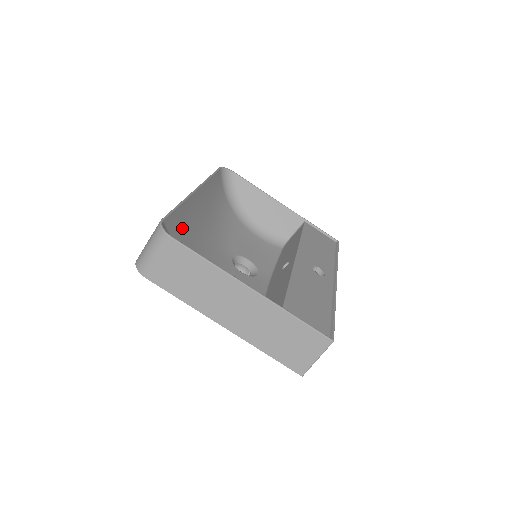
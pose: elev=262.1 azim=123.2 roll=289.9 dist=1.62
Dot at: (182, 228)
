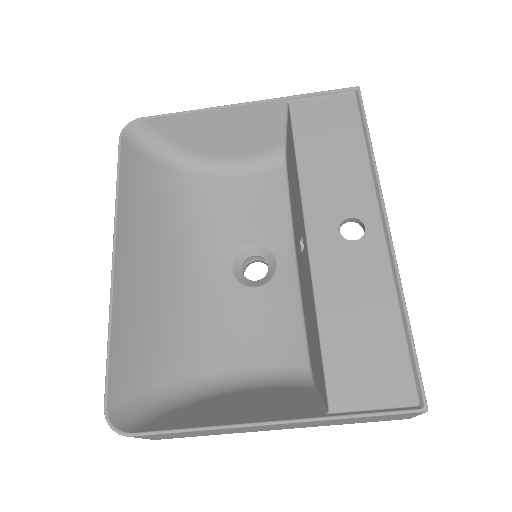
Dot at: (140, 351)
